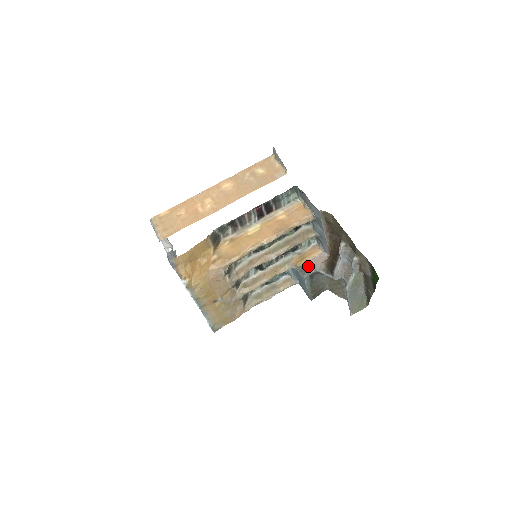
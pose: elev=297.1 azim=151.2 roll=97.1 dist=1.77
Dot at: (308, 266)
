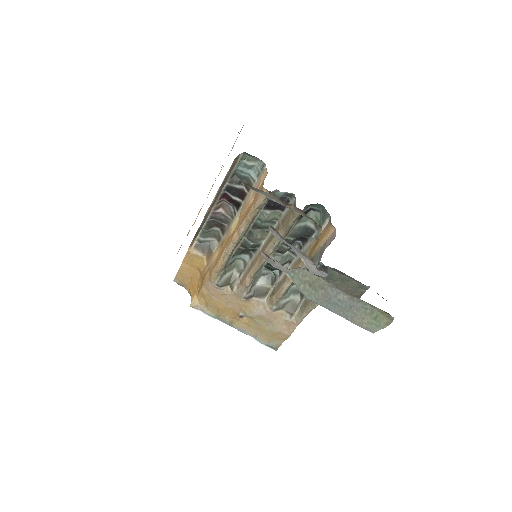
Dot at: (315, 257)
